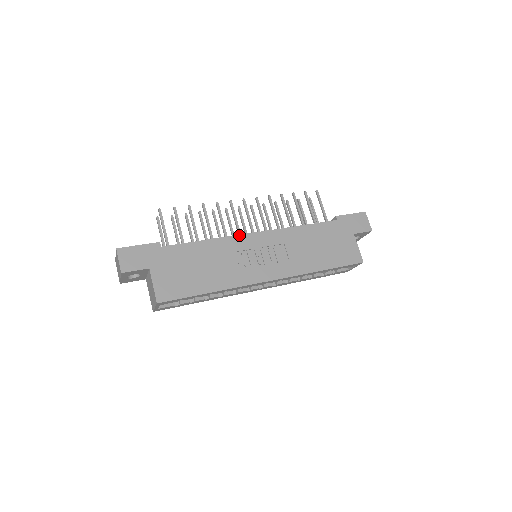
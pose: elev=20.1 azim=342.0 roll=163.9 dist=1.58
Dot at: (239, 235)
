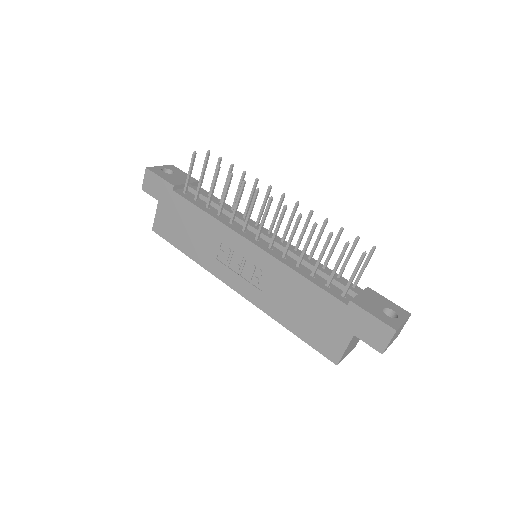
Dot at: (234, 231)
